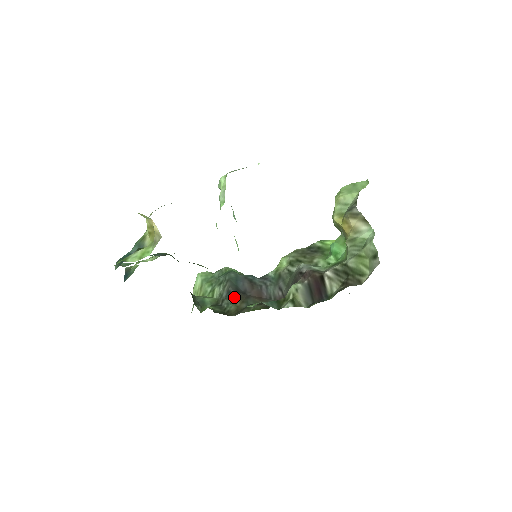
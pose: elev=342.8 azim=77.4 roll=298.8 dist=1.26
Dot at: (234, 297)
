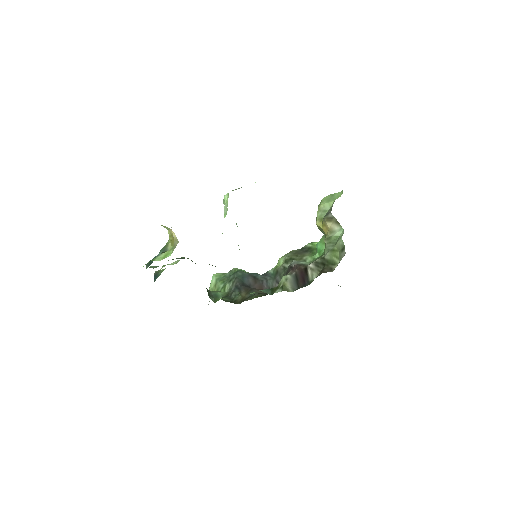
Dot at: (240, 290)
